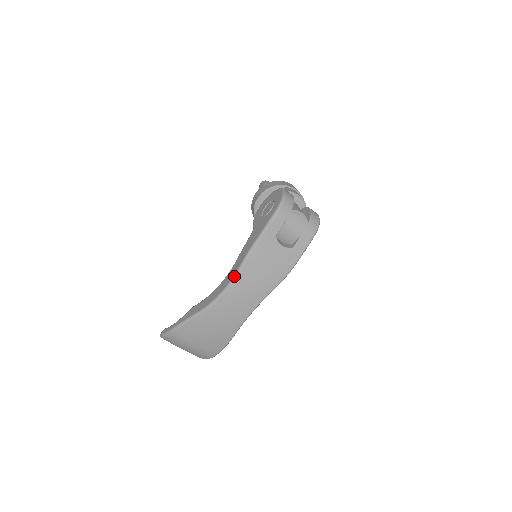
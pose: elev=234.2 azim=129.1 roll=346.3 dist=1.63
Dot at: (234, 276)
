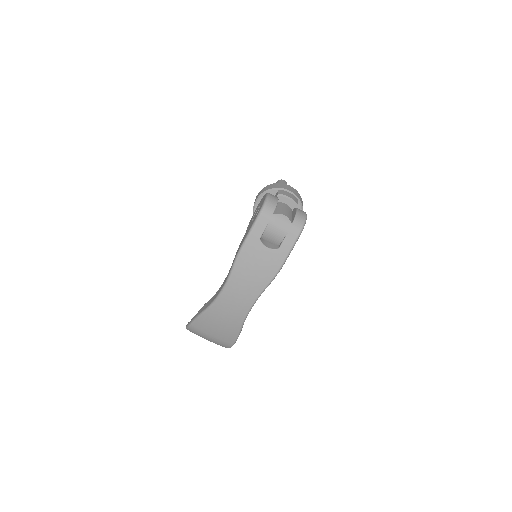
Dot at: (228, 277)
